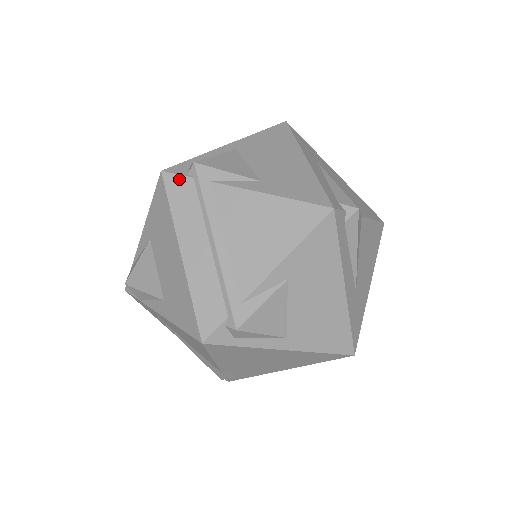
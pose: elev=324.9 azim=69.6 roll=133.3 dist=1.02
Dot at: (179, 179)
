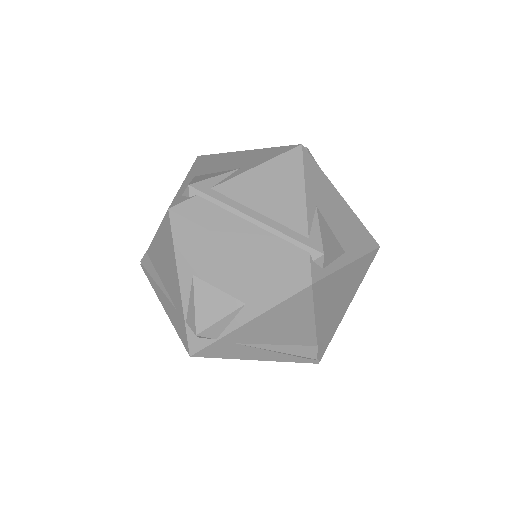
Dot at: (187, 203)
